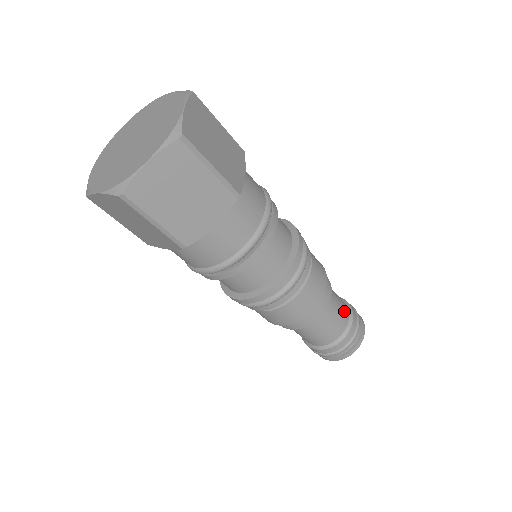
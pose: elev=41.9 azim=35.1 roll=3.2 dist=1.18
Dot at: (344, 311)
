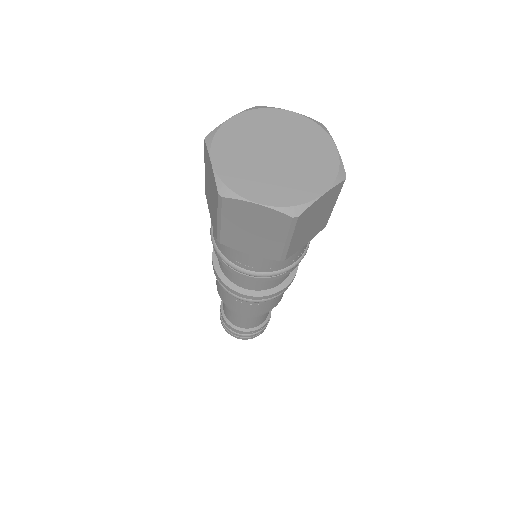
Dot at: occluded
